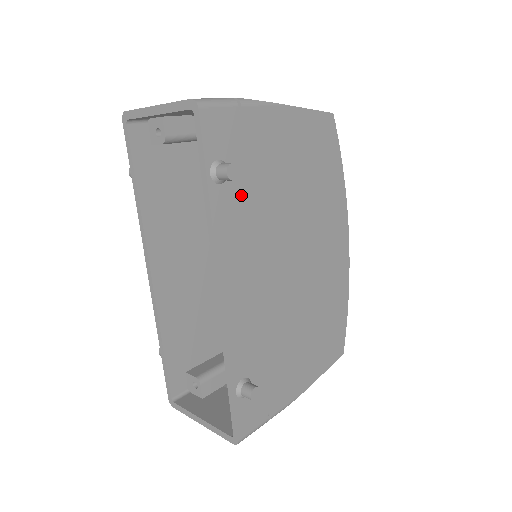
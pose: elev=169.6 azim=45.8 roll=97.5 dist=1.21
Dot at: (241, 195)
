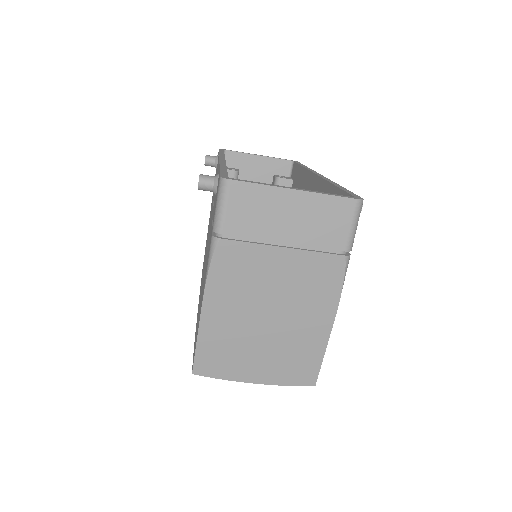
Dot at: occluded
